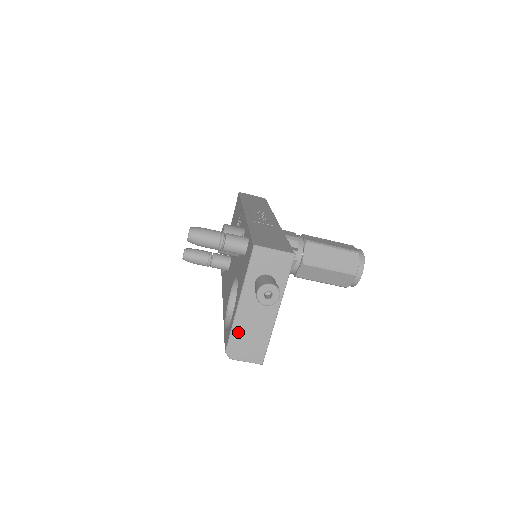
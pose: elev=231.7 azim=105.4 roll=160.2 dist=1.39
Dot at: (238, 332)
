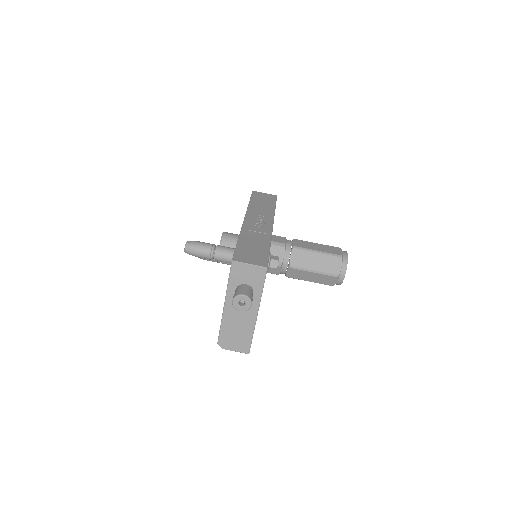
Dot at: (226, 328)
